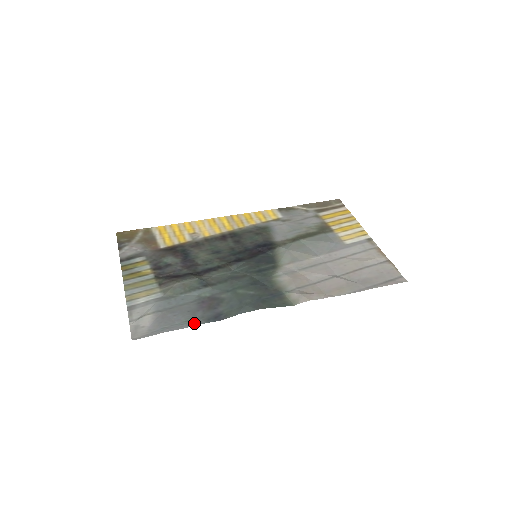
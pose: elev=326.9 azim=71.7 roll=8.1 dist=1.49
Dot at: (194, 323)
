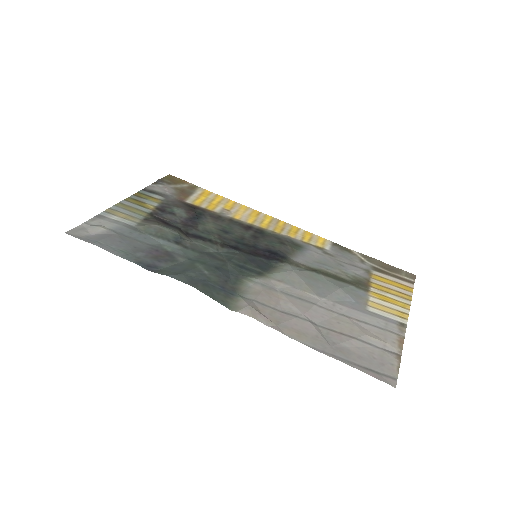
Dot at: (125, 256)
